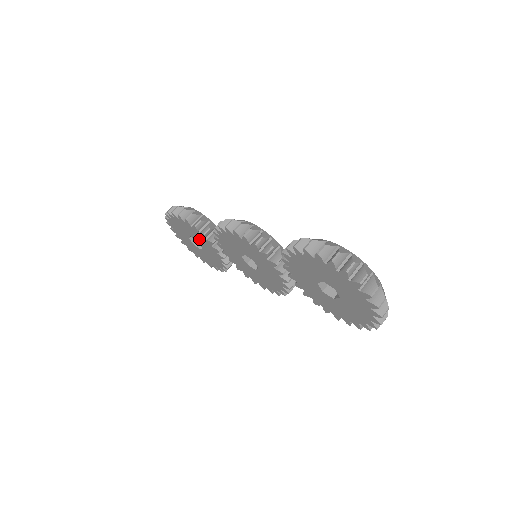
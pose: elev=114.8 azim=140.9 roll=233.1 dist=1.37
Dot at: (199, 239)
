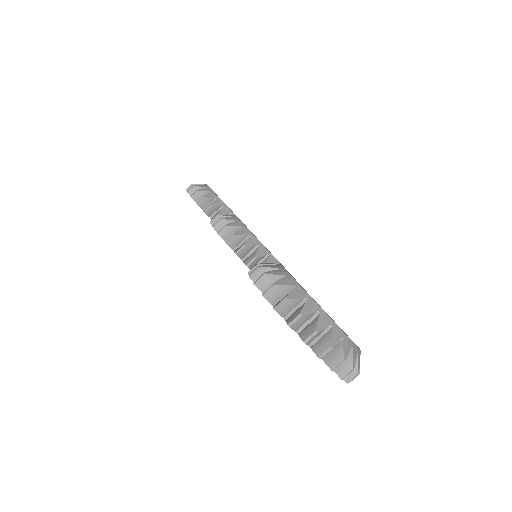
Dot at: occluded
